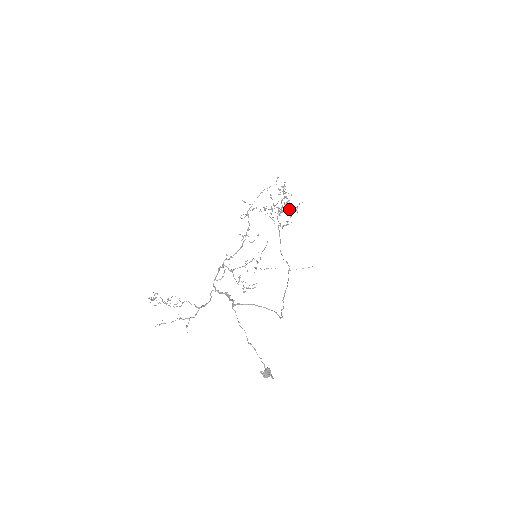
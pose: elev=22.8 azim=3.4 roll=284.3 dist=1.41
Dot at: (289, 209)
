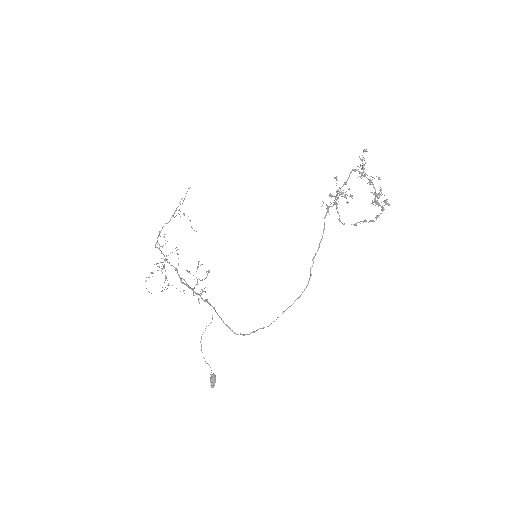
Dot at: (377, 198)
